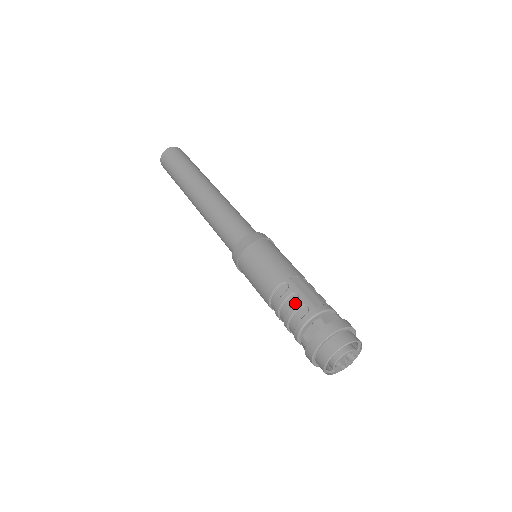
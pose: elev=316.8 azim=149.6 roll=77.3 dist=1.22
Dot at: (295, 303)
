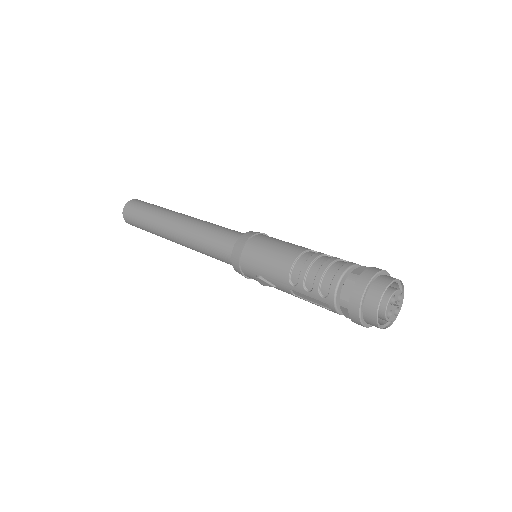
Dot at: (334, 257)
